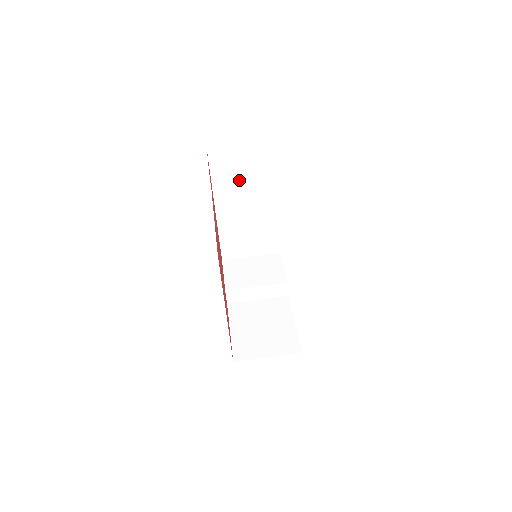
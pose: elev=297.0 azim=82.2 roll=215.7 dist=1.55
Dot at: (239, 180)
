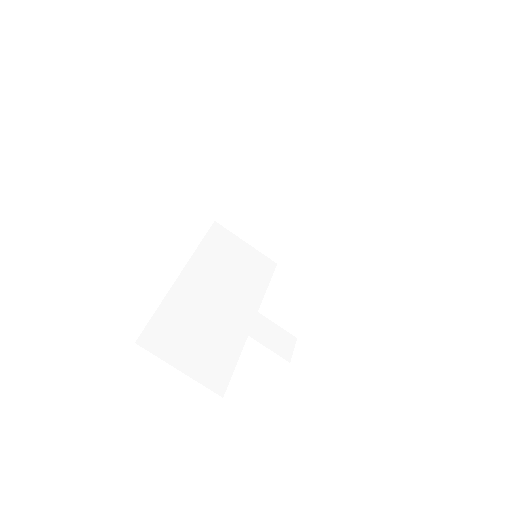
Dot at: occluded
